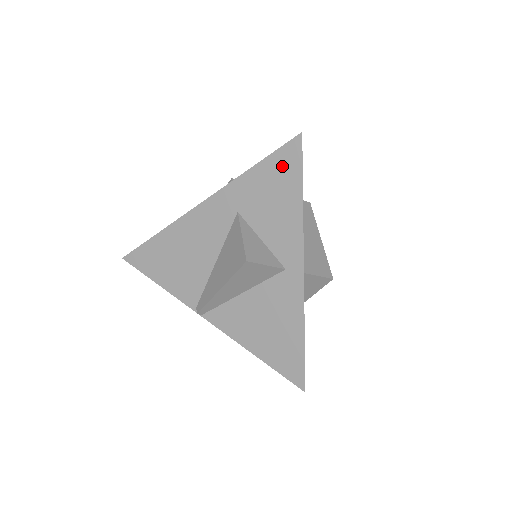
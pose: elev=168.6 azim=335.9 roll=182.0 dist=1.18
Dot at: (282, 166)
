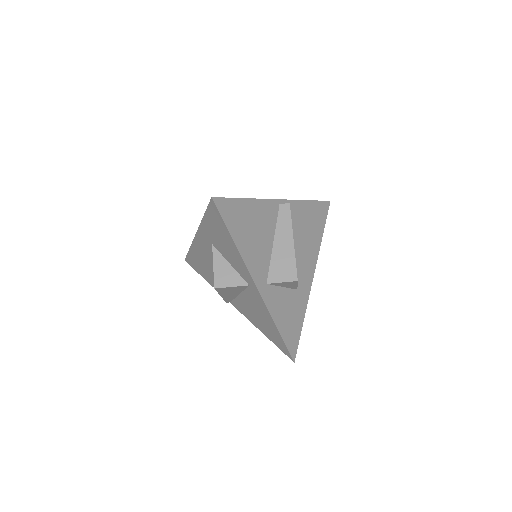
Dot at: (215, 219)
